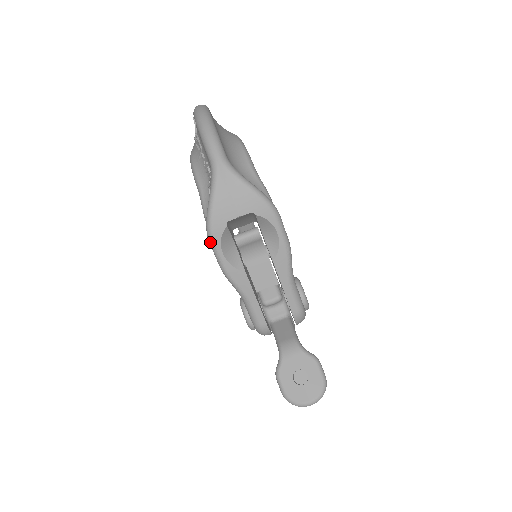
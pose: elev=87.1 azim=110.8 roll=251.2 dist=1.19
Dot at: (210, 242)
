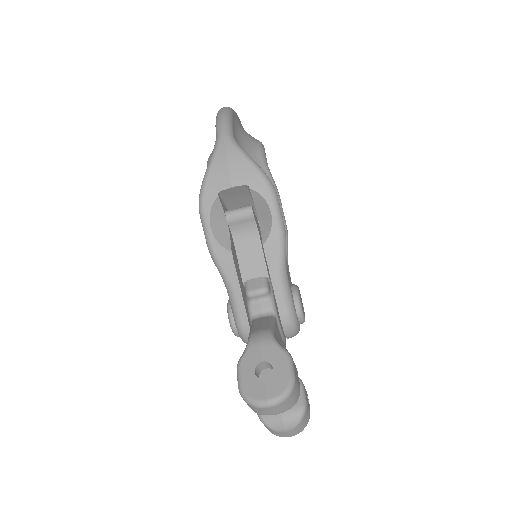
Dot at: (200, 213)
